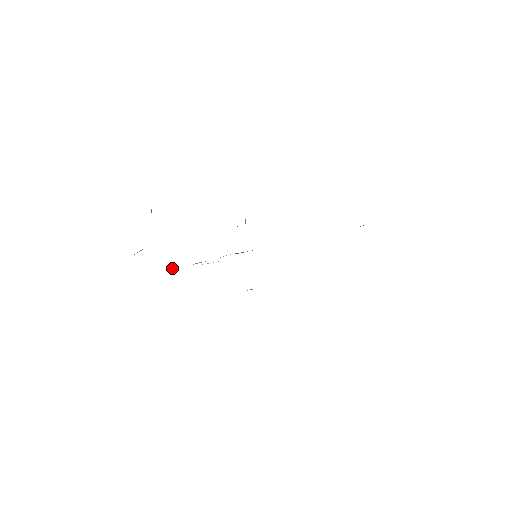
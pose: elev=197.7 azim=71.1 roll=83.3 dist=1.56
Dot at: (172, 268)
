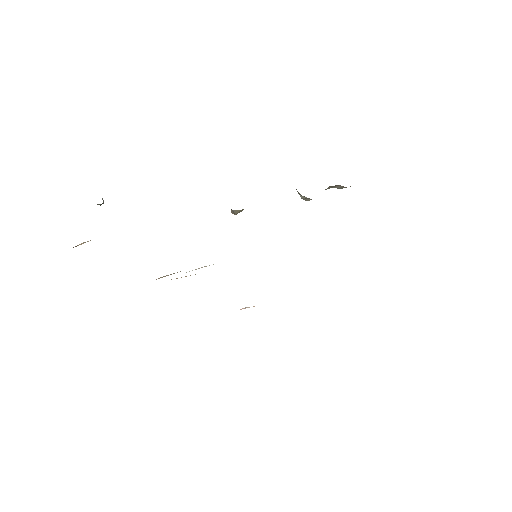
Dot at: occluded
